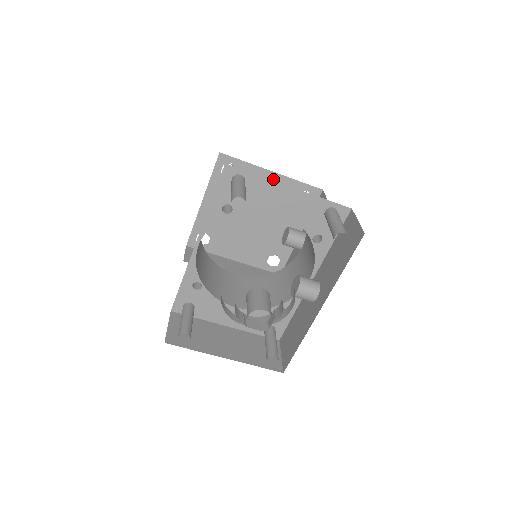
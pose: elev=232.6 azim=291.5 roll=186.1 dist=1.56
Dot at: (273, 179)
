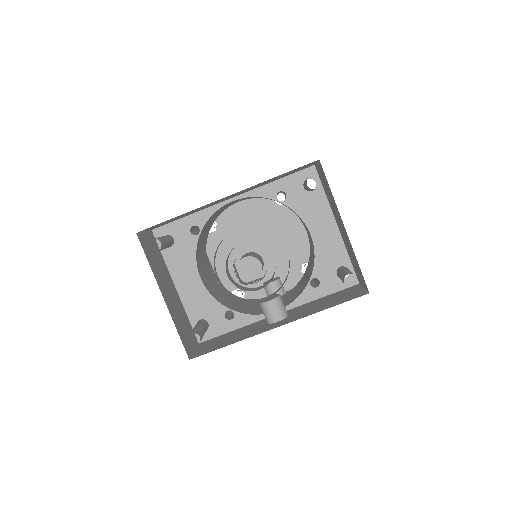
Dot at: (302, 234)
